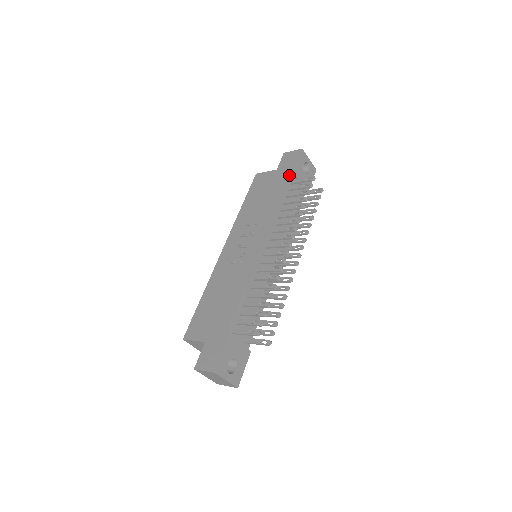
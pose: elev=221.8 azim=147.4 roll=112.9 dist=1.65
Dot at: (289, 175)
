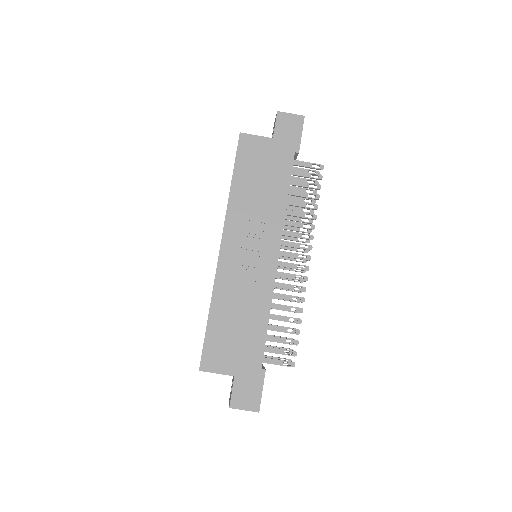
Dot at: occluded
